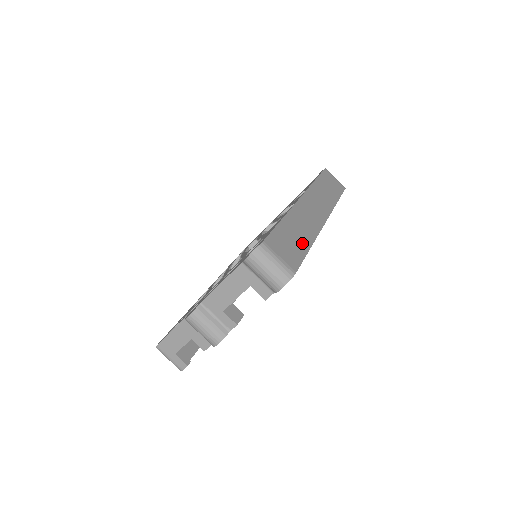
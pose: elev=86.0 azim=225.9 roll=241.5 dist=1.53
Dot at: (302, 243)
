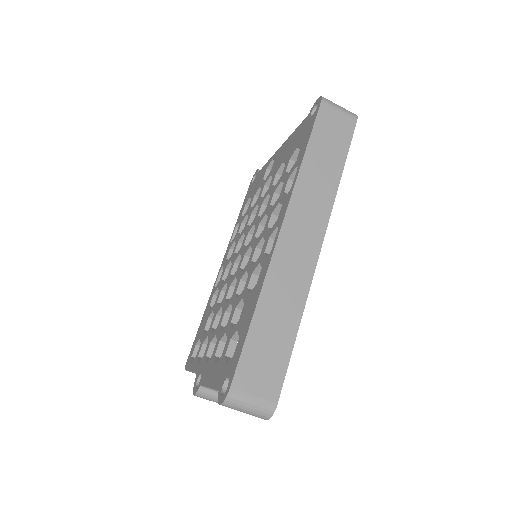
Dot at: (284, 337)
